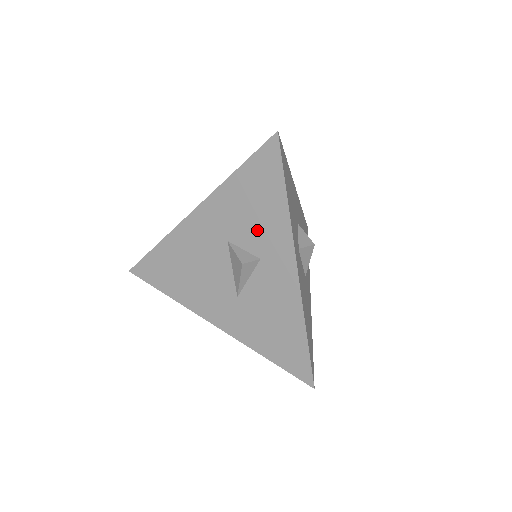
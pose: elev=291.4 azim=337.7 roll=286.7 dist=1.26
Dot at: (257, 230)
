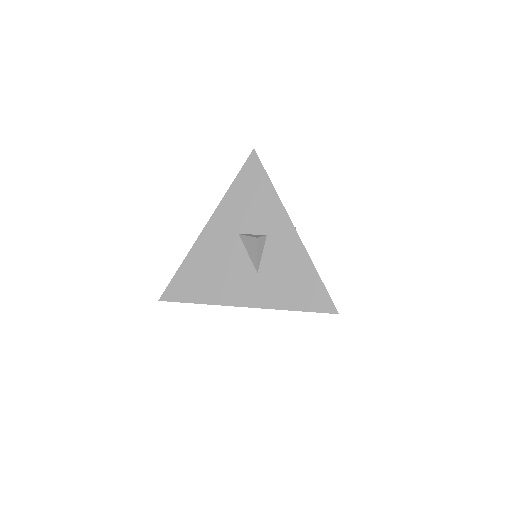
Dot at: (258, 216)
